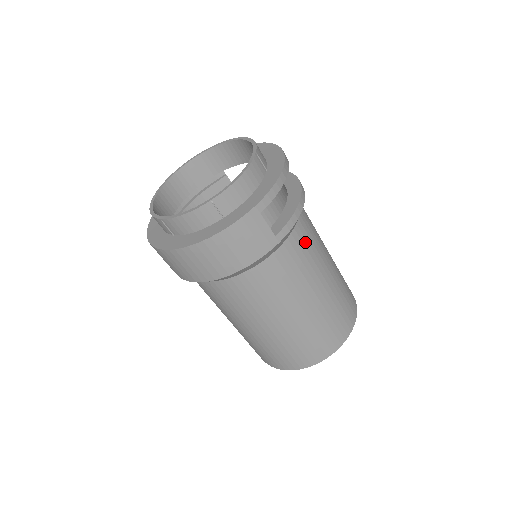
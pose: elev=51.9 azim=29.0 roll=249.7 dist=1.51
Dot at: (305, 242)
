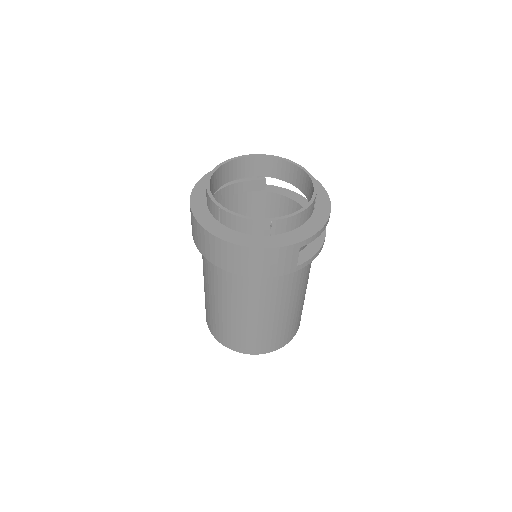
Dot at: (305, 272)
